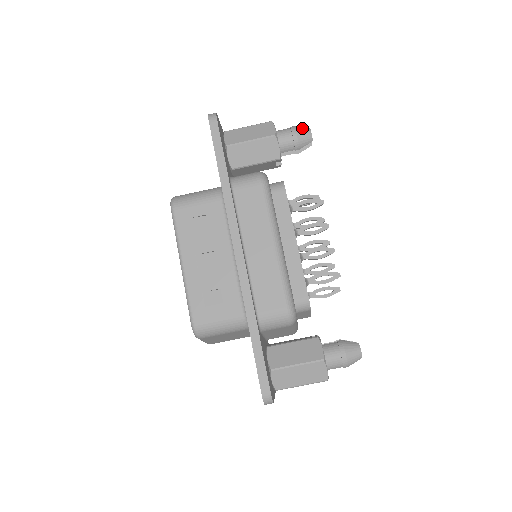
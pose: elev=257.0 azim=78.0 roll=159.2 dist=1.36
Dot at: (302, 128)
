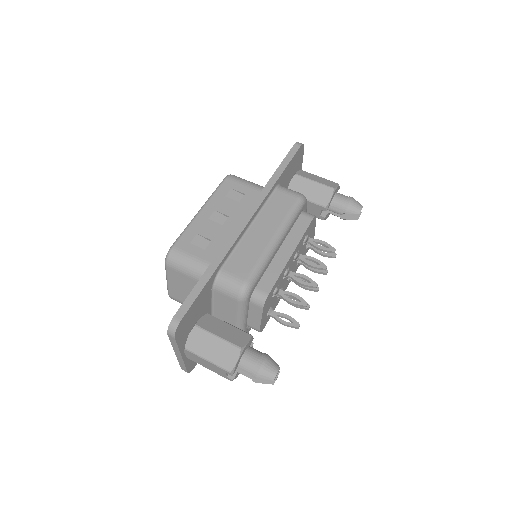
Dot at: occluded
